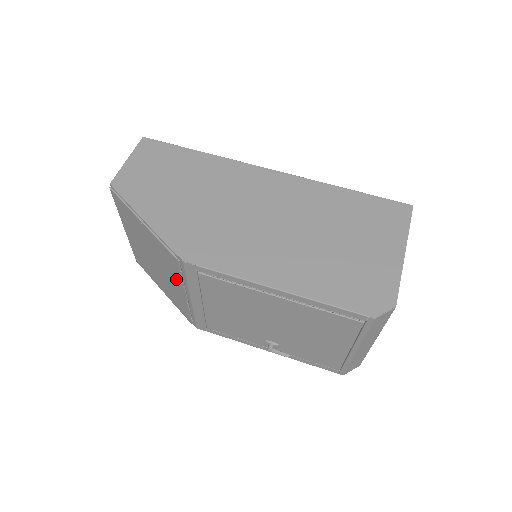
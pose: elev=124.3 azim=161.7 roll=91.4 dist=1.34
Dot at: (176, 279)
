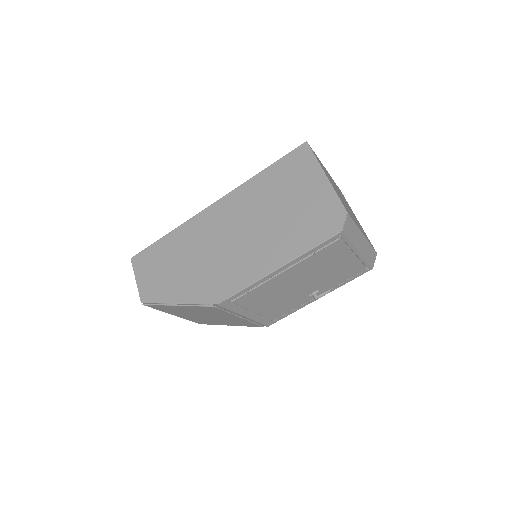
Dot at: (226, 315)
